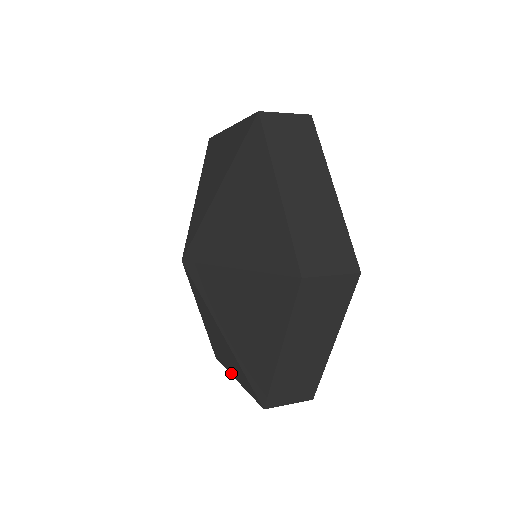
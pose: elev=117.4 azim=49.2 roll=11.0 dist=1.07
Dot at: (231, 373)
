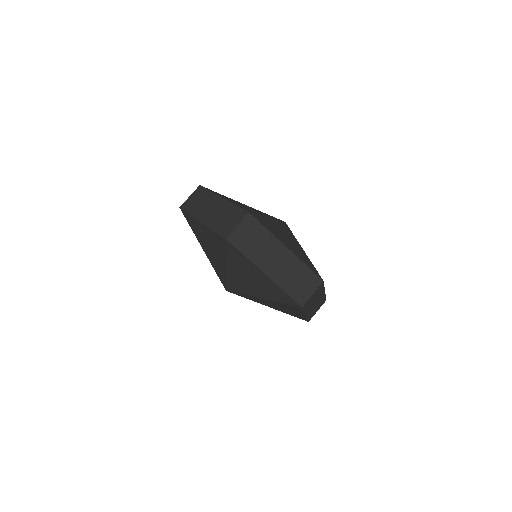
Dot at: occluded
